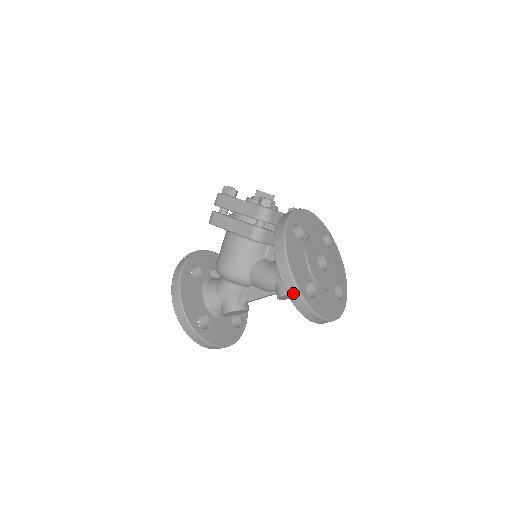
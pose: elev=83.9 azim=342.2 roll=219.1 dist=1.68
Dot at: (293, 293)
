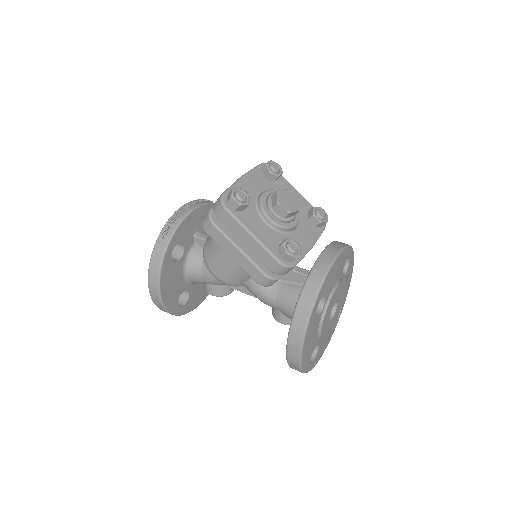
Dot at: occluded
